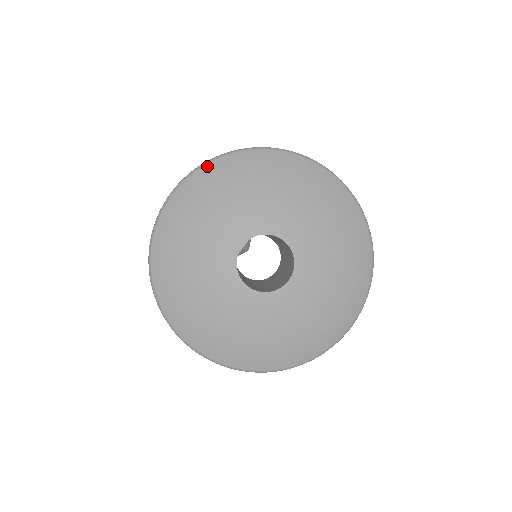
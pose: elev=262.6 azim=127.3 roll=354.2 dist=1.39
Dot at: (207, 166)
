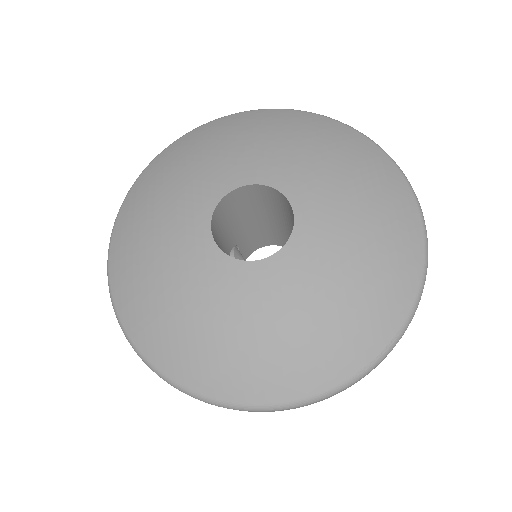
Dot at: (122, 209)
